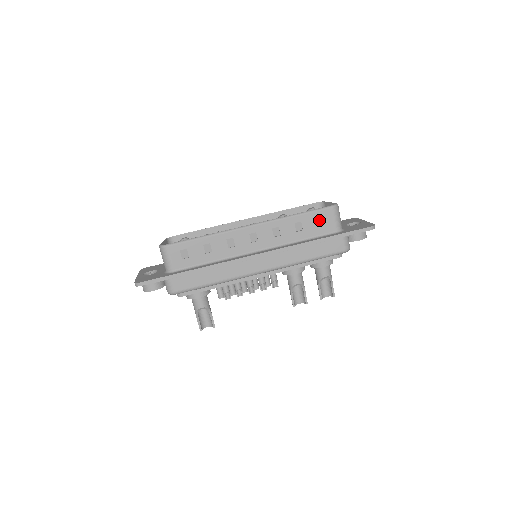
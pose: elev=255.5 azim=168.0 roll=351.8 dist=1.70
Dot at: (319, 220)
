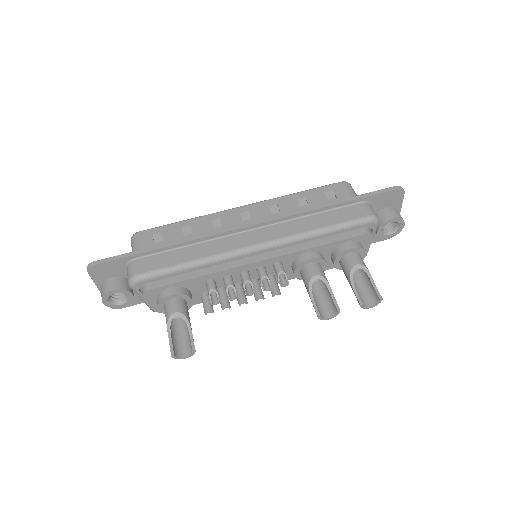
Dot at: (328, 195)
